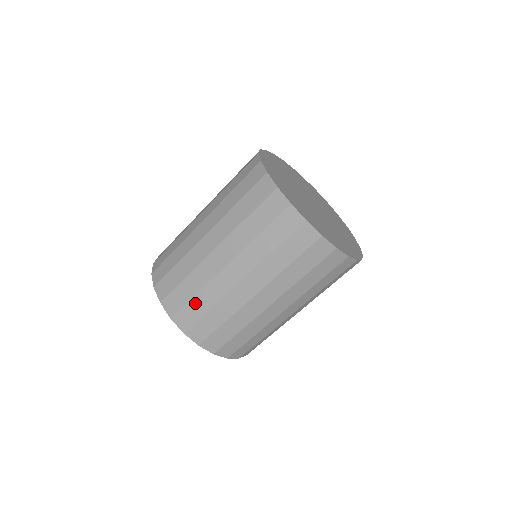
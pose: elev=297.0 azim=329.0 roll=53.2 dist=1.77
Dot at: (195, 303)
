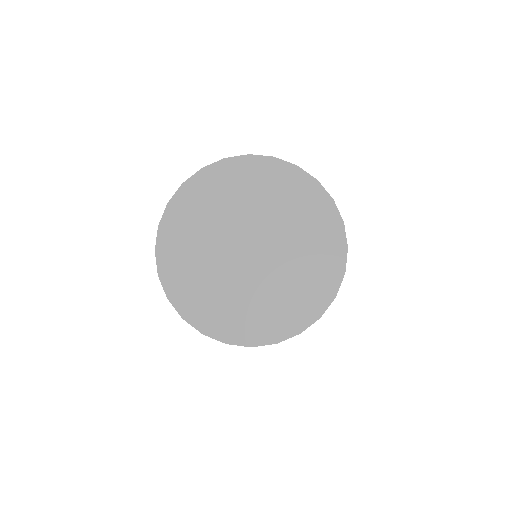
Dot at: occluded
